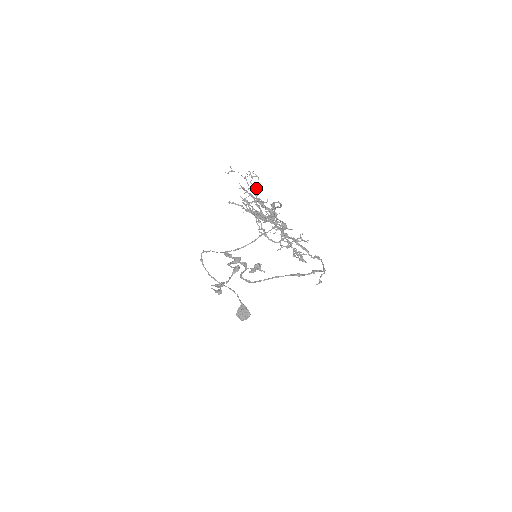
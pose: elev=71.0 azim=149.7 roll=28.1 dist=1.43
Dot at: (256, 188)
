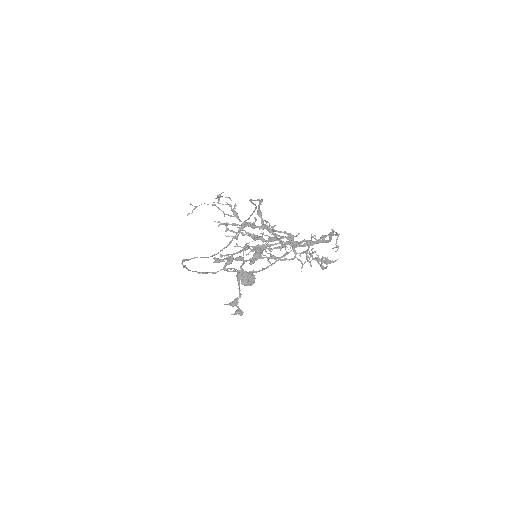
Dot at: (230, 206)
